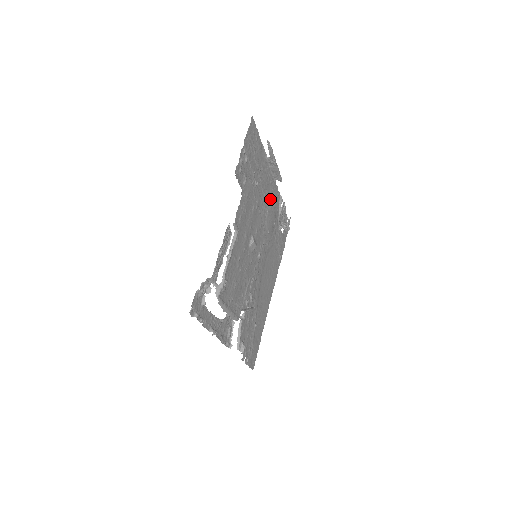
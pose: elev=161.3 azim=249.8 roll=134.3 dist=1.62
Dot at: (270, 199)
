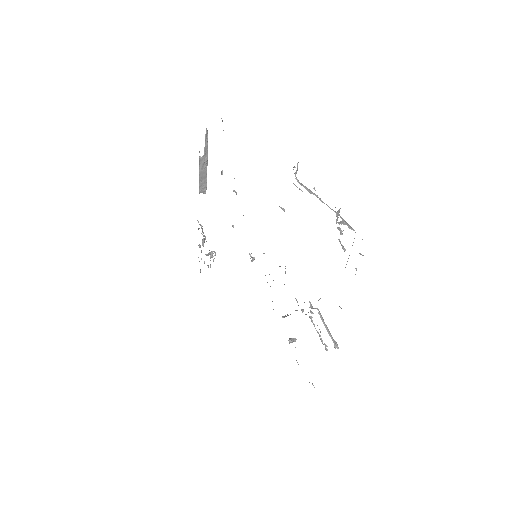
Dot at: occluded
